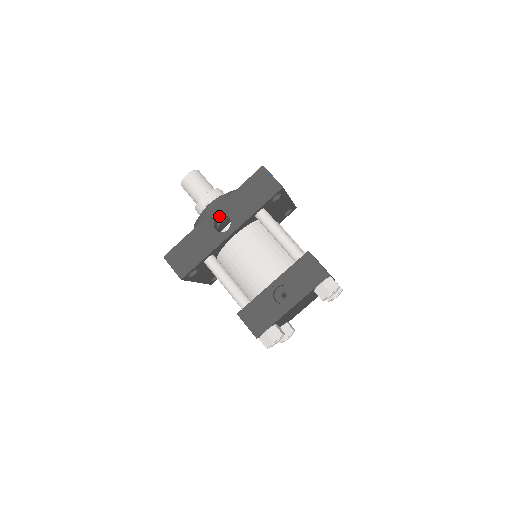
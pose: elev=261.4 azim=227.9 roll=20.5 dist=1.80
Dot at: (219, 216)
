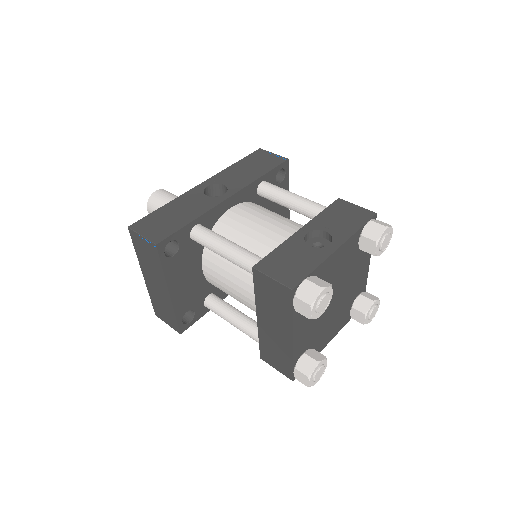
Dot at: (210, 189)
